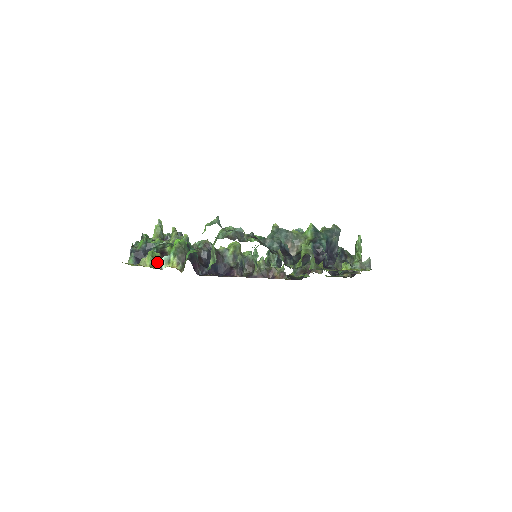
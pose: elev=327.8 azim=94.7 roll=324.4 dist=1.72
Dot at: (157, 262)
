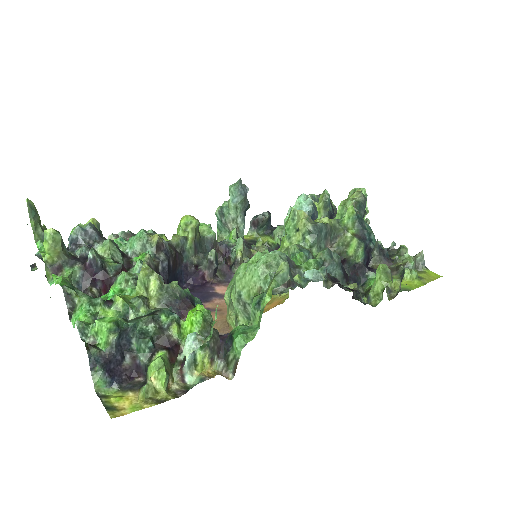
Dot at: (171, 372)
